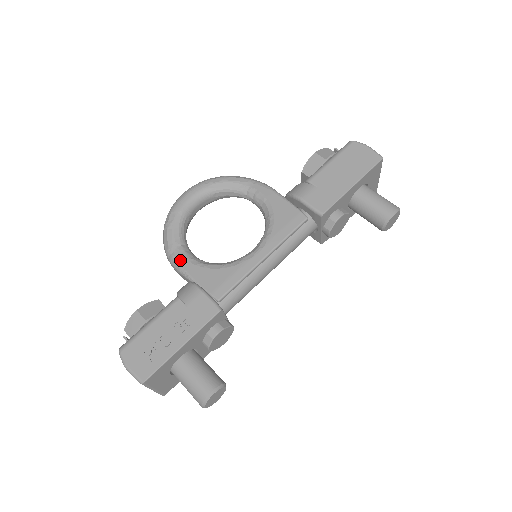
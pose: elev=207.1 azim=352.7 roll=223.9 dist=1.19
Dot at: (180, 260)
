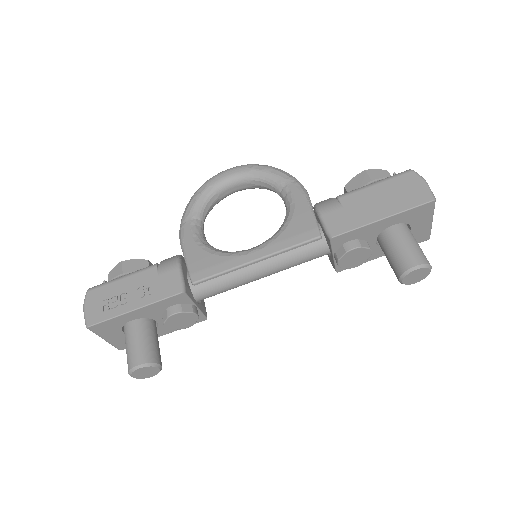
Dot at: (186, 232)
